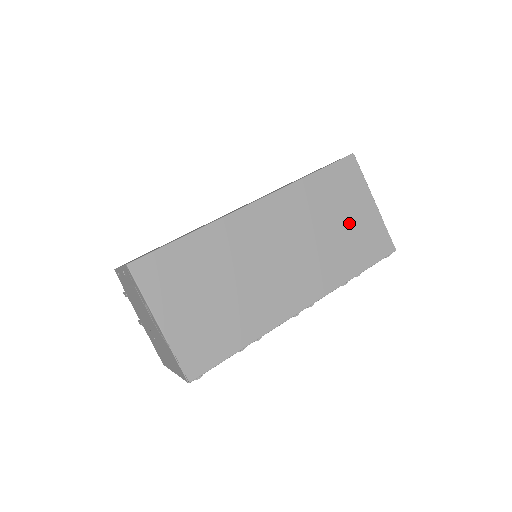
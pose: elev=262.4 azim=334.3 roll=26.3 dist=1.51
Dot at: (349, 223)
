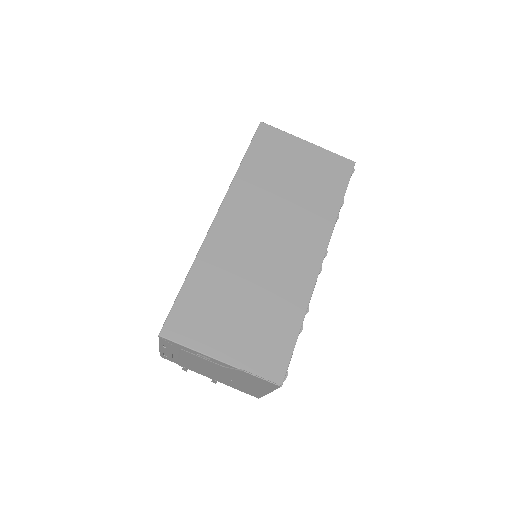
Dot at: (301, 172)
